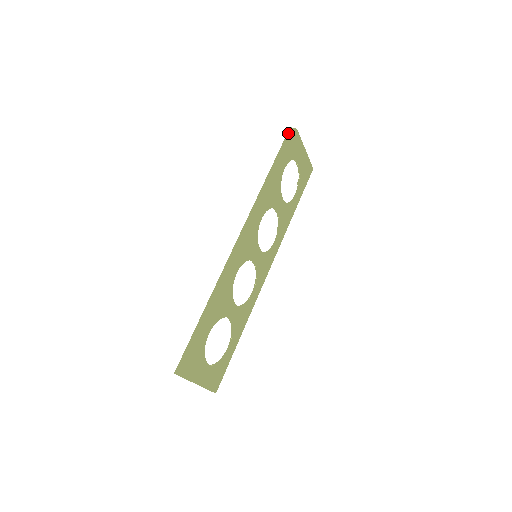
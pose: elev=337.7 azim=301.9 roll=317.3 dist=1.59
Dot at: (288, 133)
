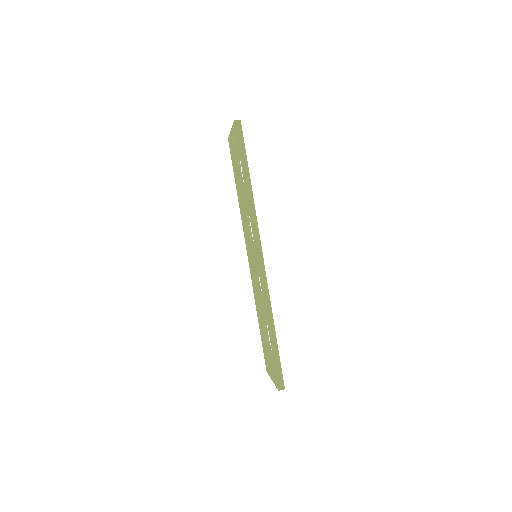
Dot at: (236, 129)
